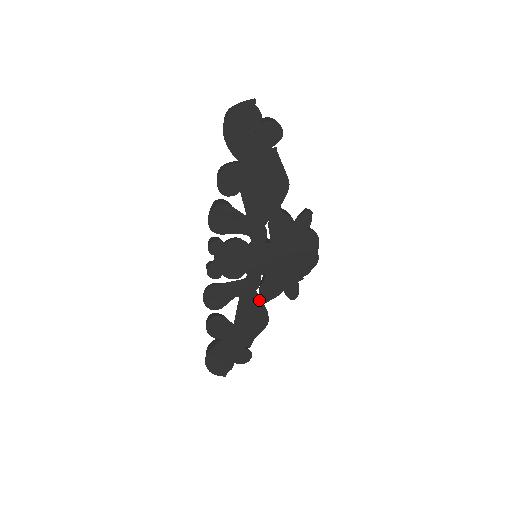
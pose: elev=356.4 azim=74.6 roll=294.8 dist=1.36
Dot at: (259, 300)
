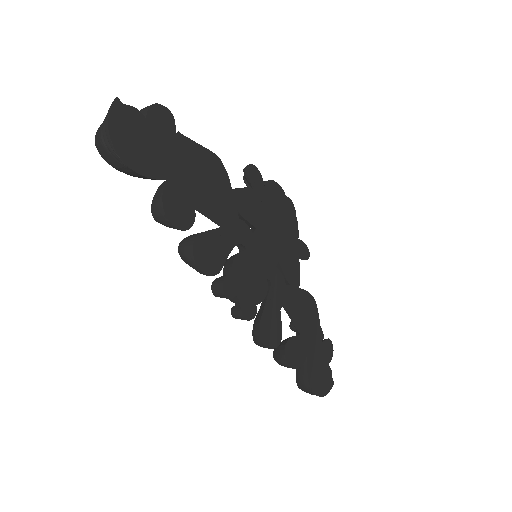
Dot at: (294, 289)
